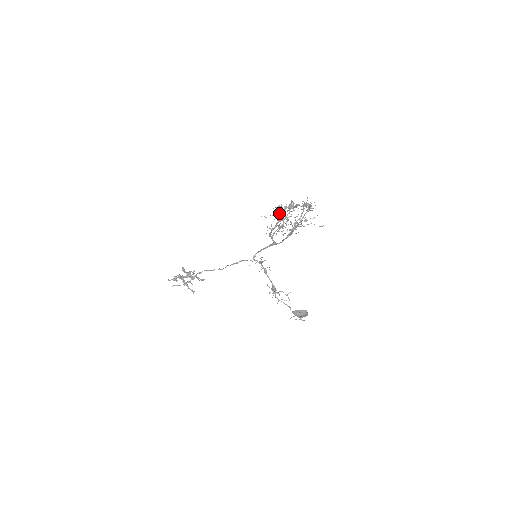
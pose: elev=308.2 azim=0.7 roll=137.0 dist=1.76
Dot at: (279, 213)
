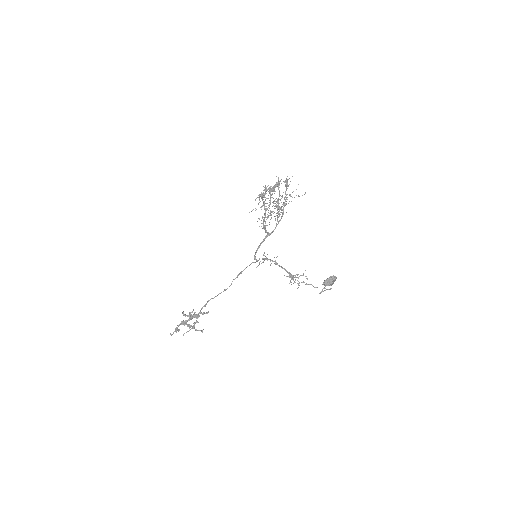
Dot at: occluded
